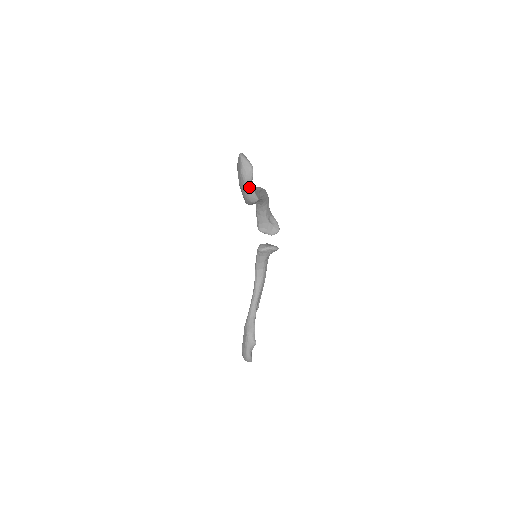
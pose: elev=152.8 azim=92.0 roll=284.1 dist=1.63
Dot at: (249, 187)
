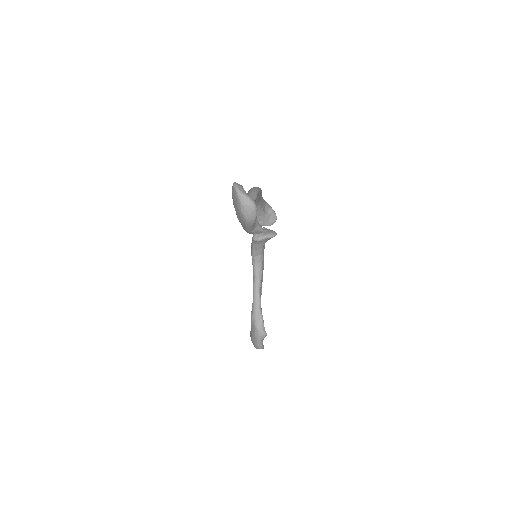
Dot at: (253, 225)
